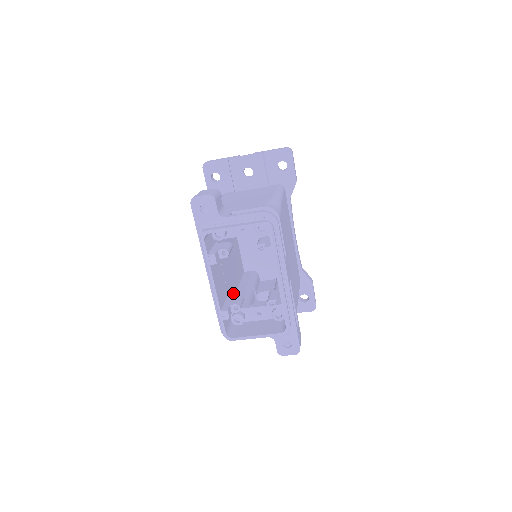
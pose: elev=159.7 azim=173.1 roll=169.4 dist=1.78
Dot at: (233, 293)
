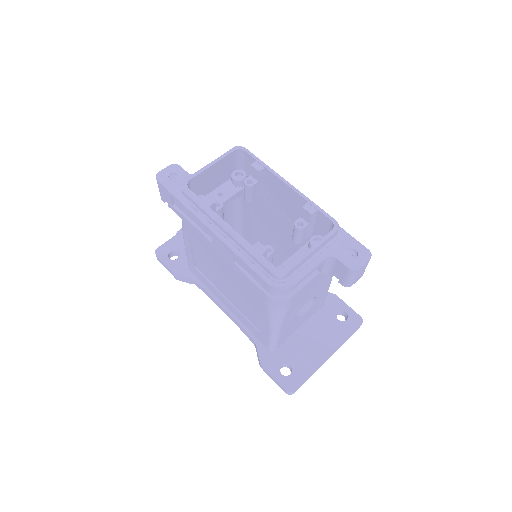
Dot at: occluded
